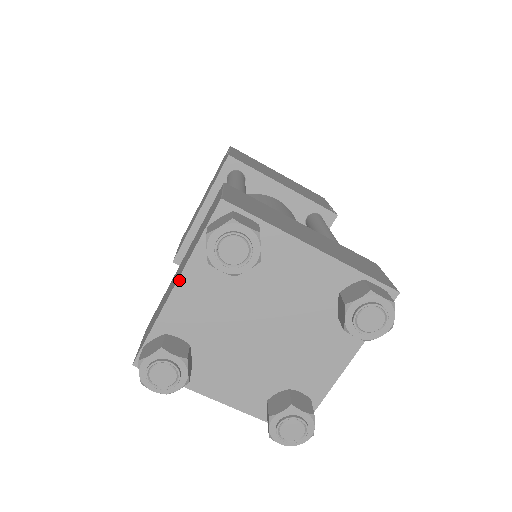
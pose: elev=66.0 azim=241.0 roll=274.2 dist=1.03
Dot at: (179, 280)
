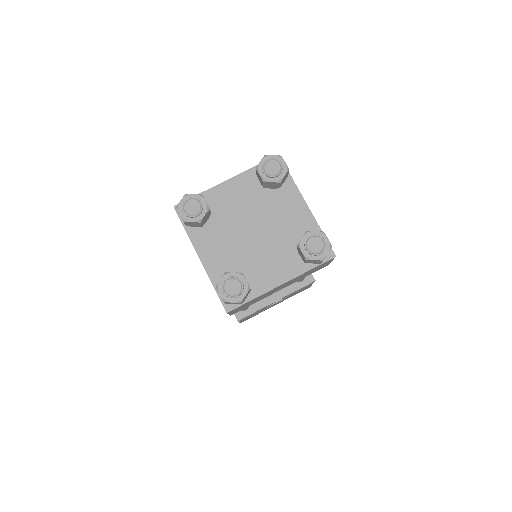
Dot at: (232, 178)
